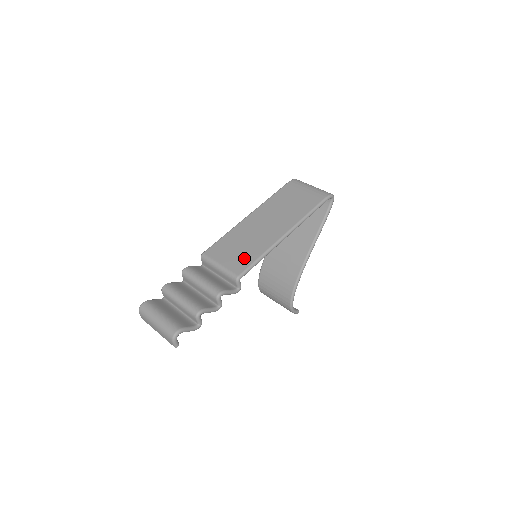
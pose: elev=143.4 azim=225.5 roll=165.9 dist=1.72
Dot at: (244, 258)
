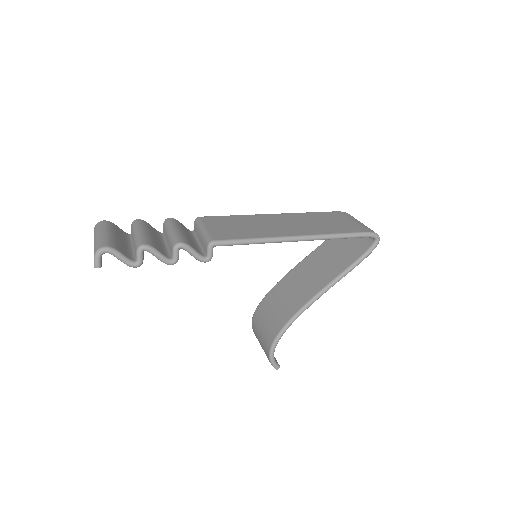
Dot at: (234, 233)
